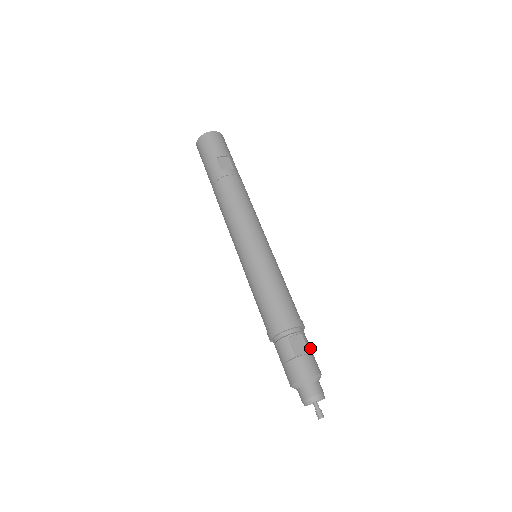
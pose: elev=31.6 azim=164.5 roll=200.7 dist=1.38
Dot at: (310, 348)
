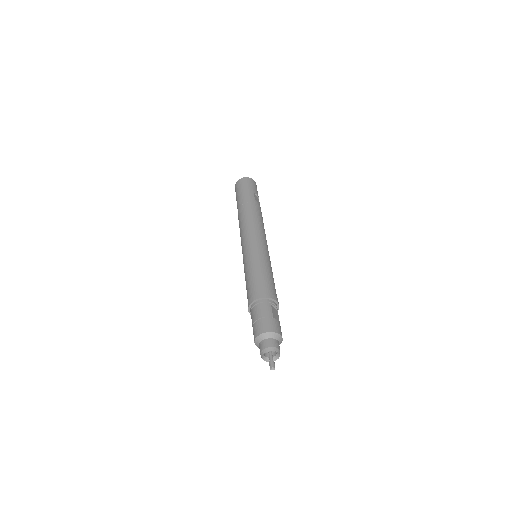
Dot at: occluded
